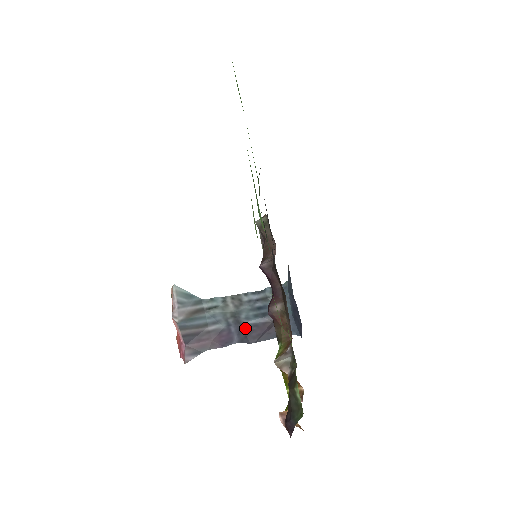
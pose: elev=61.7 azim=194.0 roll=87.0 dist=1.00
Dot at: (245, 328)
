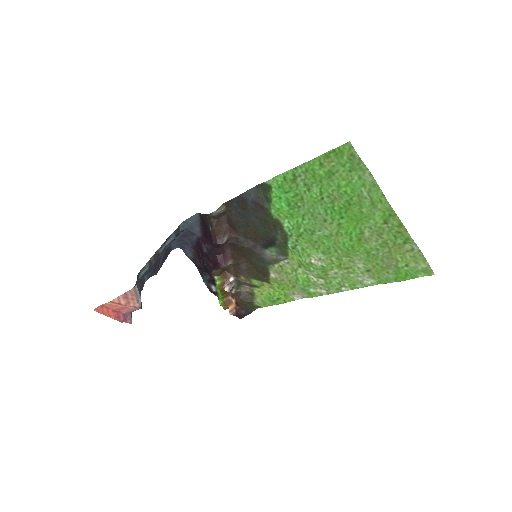
Dot at: (153, 267)
